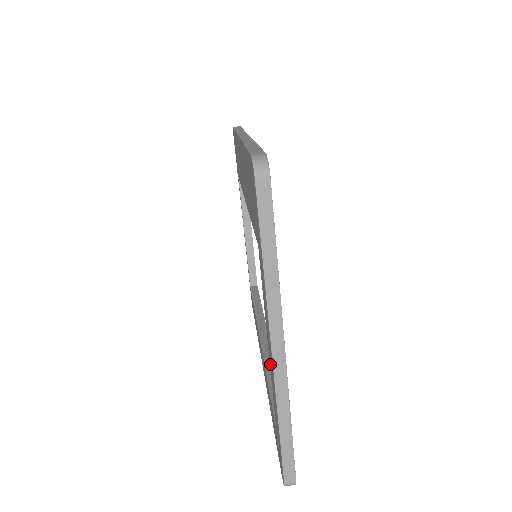
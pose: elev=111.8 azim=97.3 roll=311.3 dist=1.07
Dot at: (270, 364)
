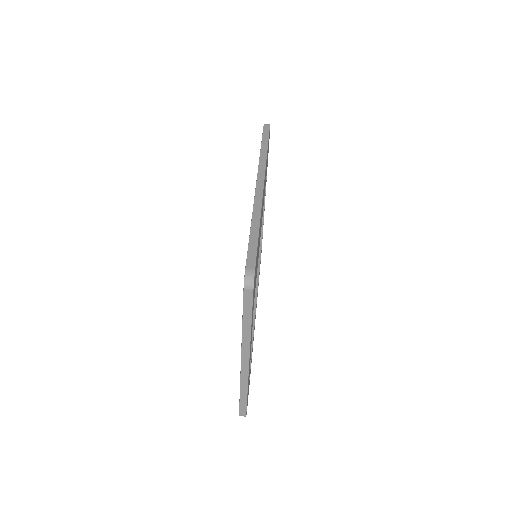
Dot at: occluded
